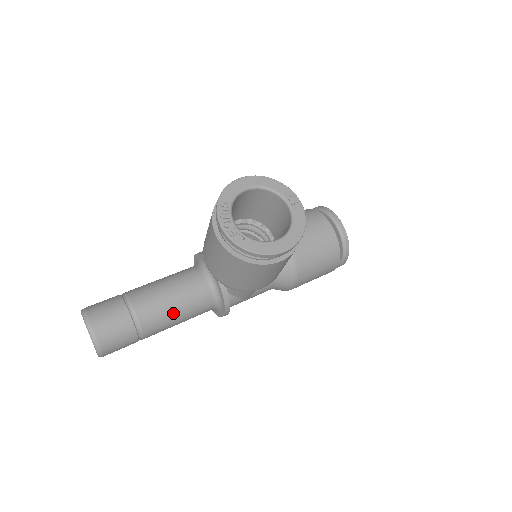
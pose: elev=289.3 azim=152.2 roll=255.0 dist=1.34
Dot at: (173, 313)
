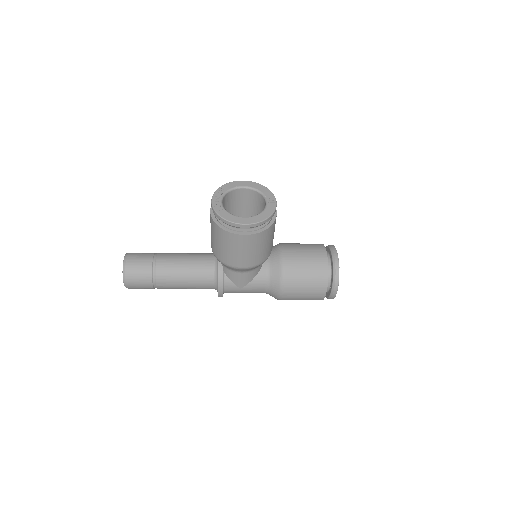
Dot at: (181, 273)
